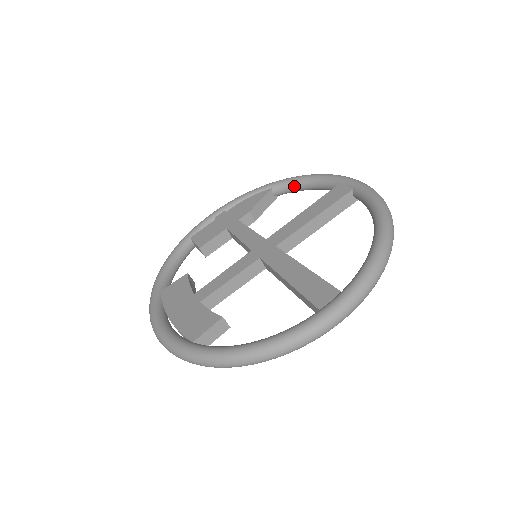
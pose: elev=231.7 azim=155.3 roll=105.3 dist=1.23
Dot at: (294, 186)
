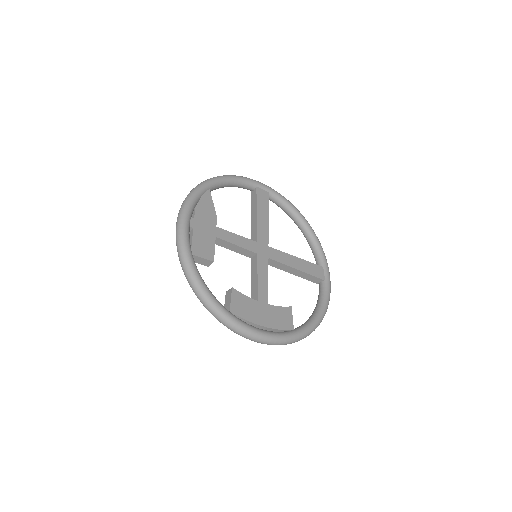
Dot at: (222, 186)
